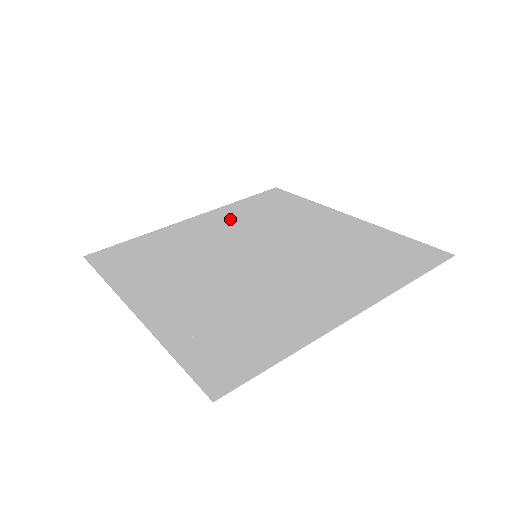
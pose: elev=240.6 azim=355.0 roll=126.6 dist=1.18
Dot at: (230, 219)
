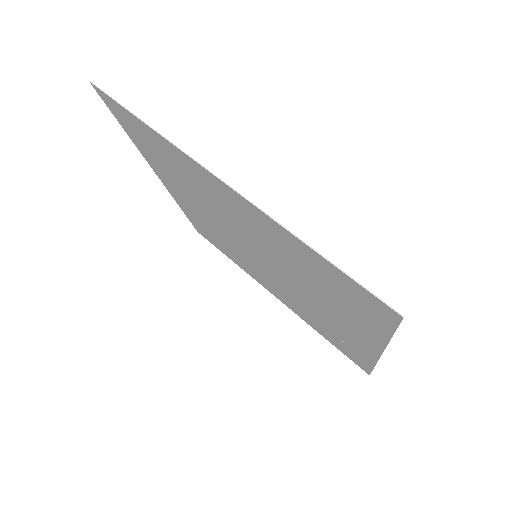
Dot at: occluded
